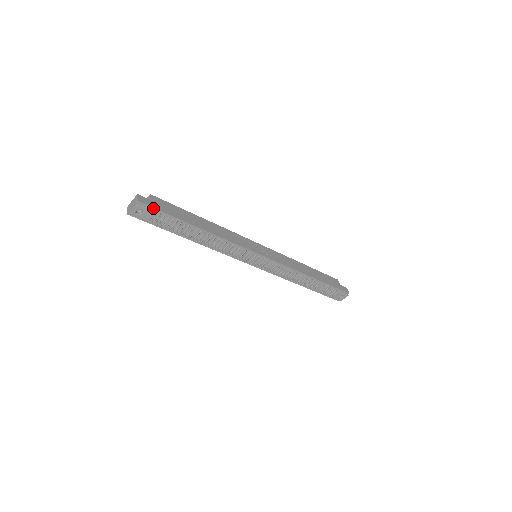
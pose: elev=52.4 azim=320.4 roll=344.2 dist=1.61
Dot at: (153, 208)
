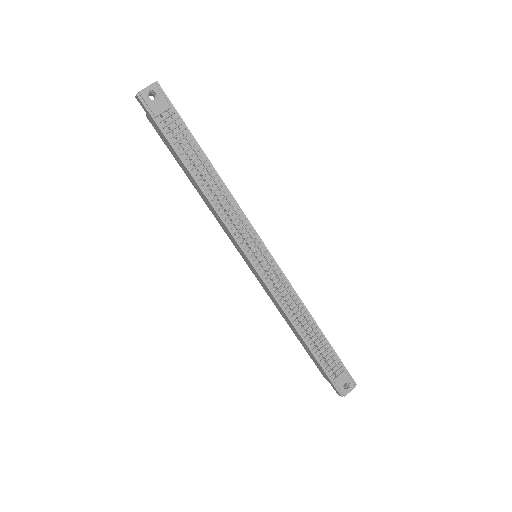
Dot at: (169, 101)
